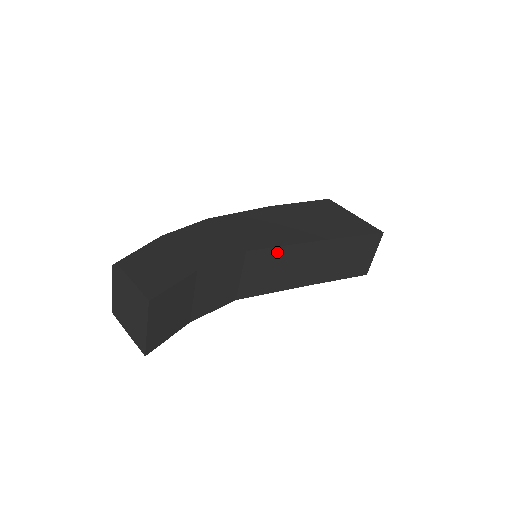
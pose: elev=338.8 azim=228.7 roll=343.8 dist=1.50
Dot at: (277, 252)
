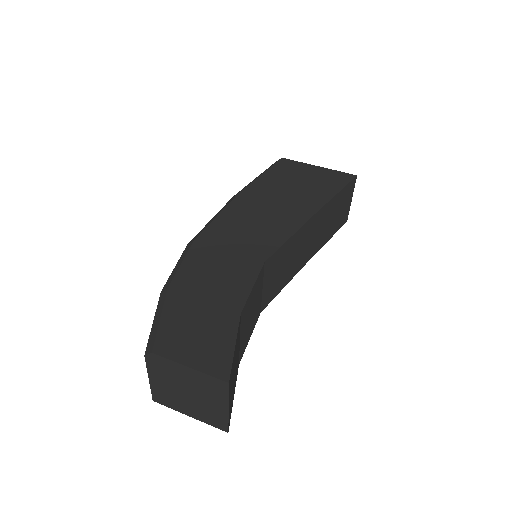
Dot at: (287, 246)
